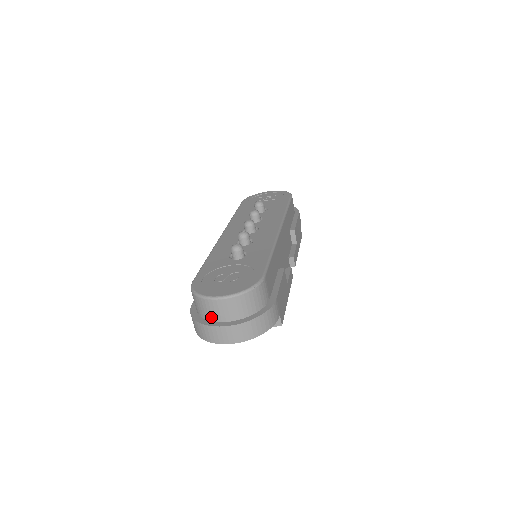
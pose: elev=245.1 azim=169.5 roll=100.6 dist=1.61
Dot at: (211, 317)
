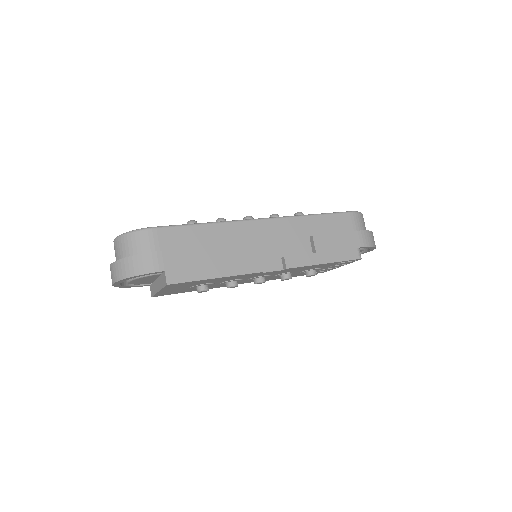
Dot at: occluded
